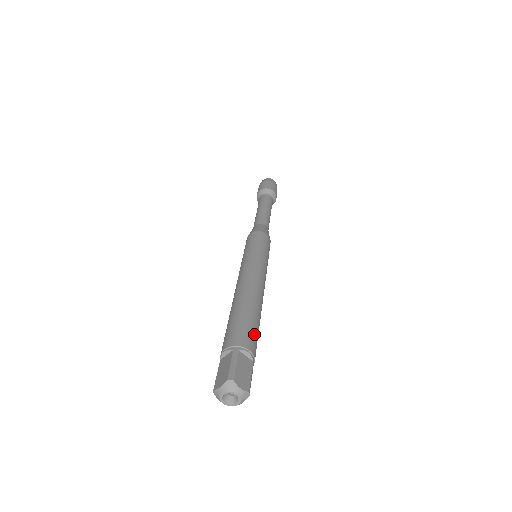
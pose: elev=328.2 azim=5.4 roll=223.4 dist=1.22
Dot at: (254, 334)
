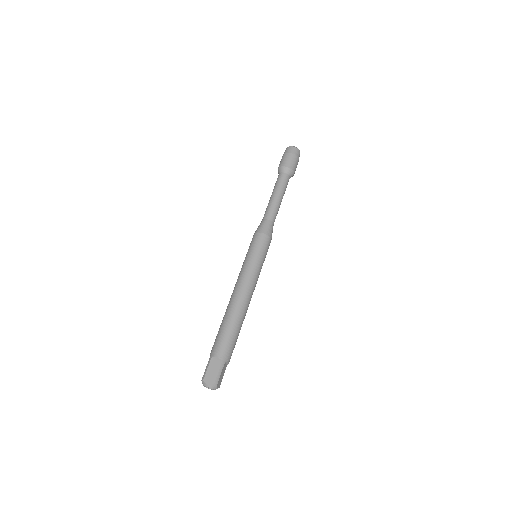
Dot at: (225, 341)
